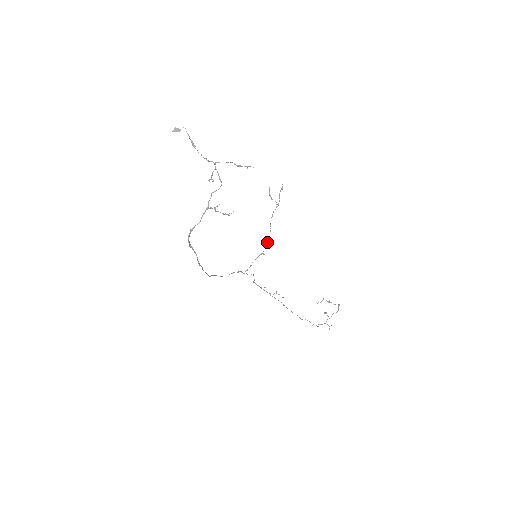
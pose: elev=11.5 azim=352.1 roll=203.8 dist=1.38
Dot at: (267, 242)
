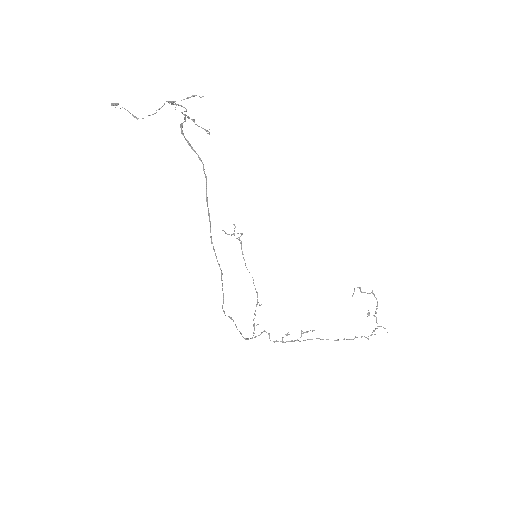
Dot at: occluded
